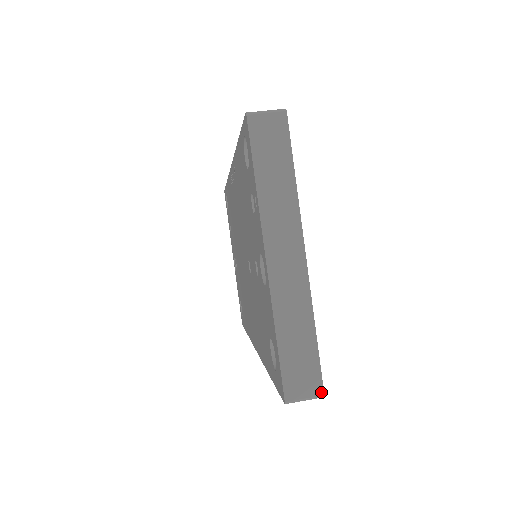
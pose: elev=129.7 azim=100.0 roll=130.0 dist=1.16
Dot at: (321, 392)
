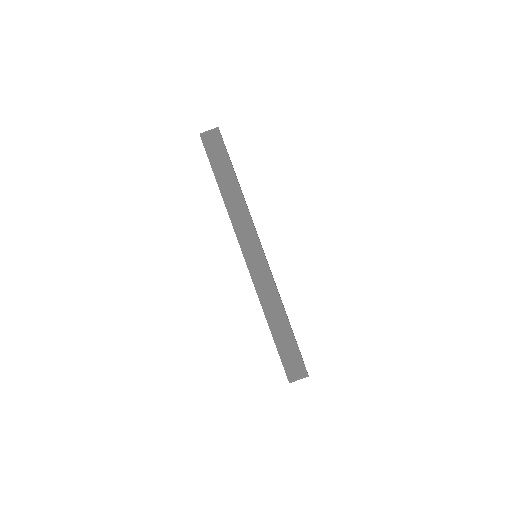
Dot at: occluded
